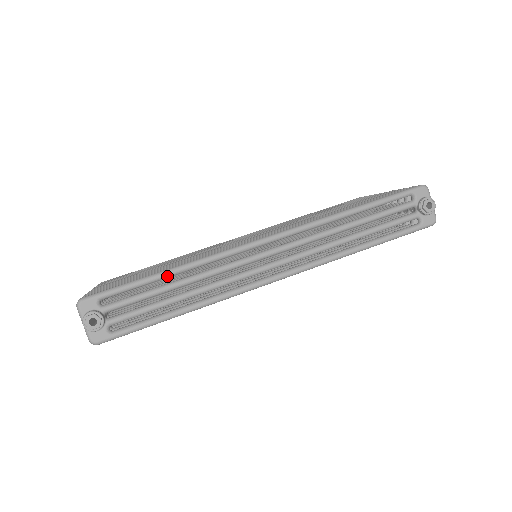
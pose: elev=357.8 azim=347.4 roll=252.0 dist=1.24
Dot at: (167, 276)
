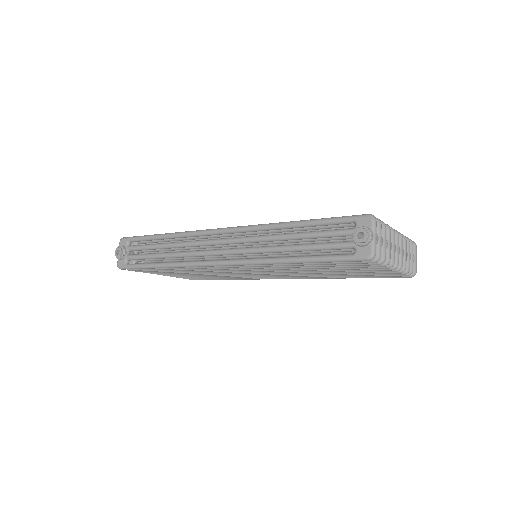
Dot at: (161, 238)
